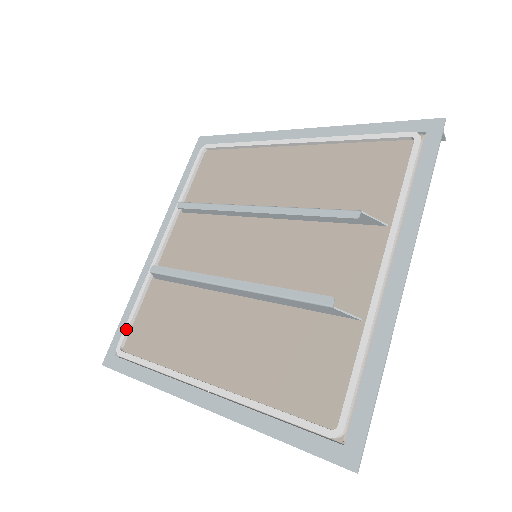
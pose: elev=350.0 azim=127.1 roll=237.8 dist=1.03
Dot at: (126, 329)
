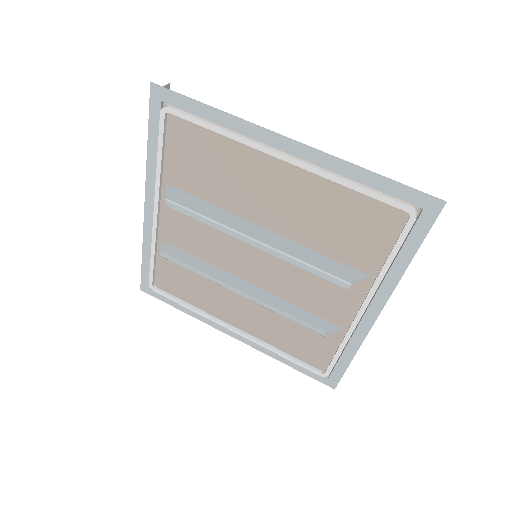
Dot at: (151, 275)
